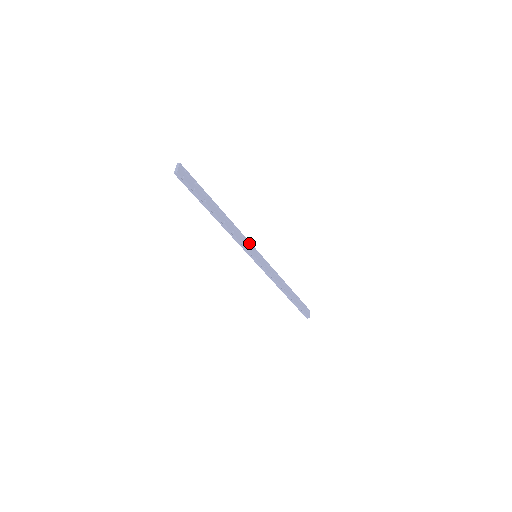
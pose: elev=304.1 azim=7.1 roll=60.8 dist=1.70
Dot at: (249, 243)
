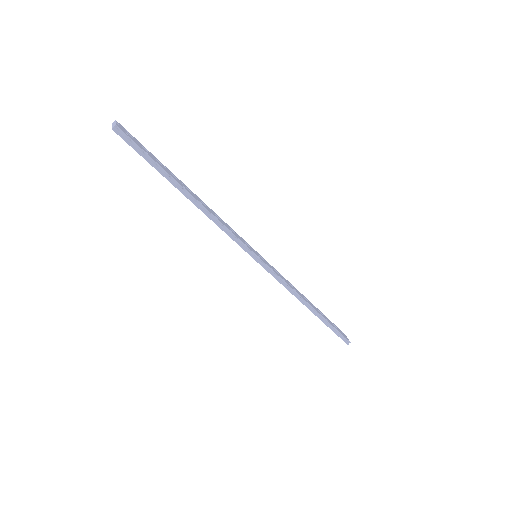
Dot at: (241, 238)
